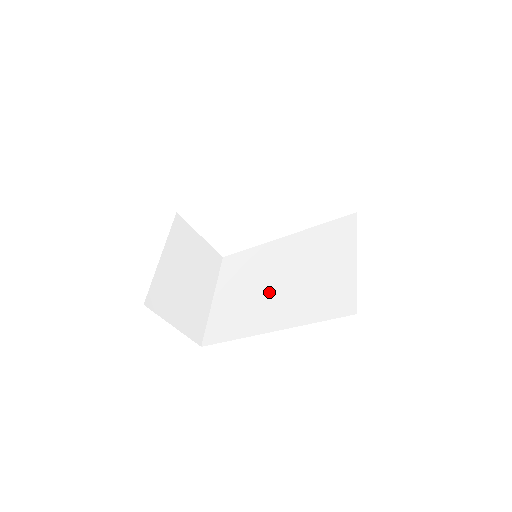
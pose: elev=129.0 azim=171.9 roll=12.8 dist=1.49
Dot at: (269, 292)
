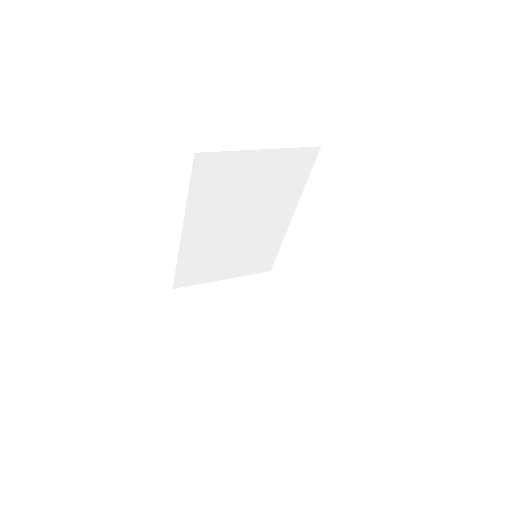
Dot at: occluded
